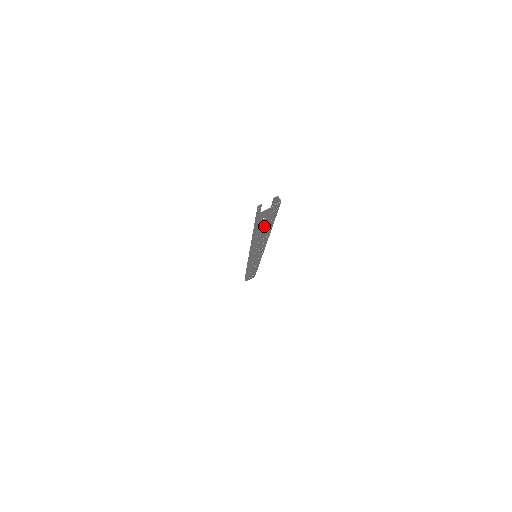
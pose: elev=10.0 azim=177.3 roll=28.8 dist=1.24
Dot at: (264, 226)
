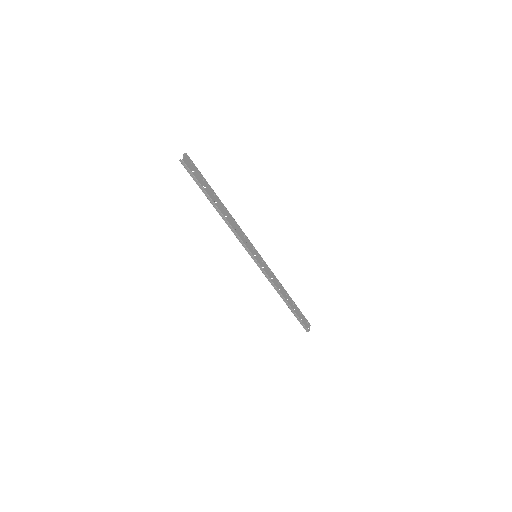
Dot at: (205, 186)
